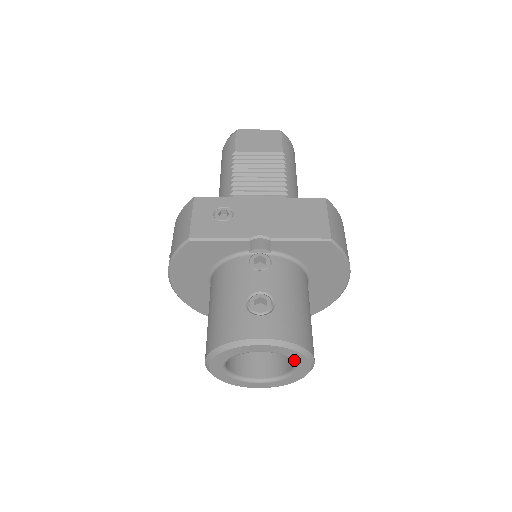
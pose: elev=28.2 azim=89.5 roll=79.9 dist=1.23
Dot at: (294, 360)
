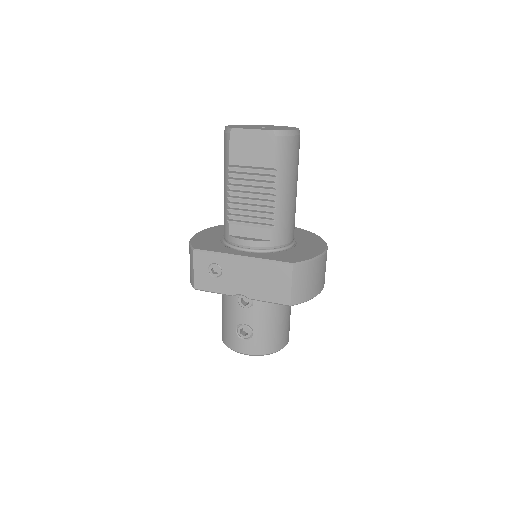
Dot at: occluded
